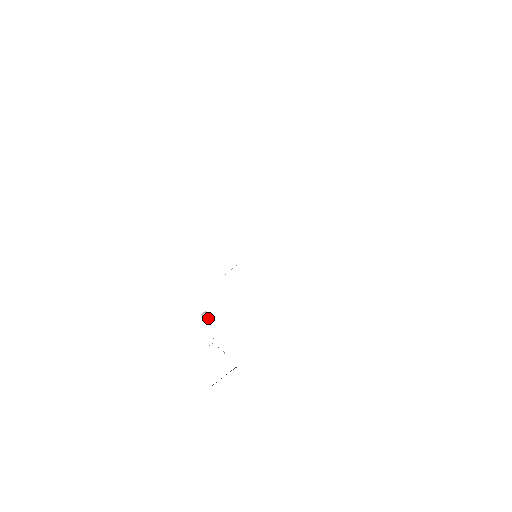
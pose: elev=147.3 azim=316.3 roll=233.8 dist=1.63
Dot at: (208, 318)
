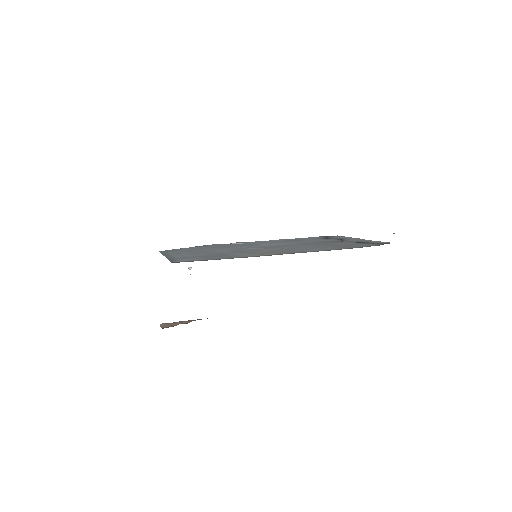
Dot at: occluded
